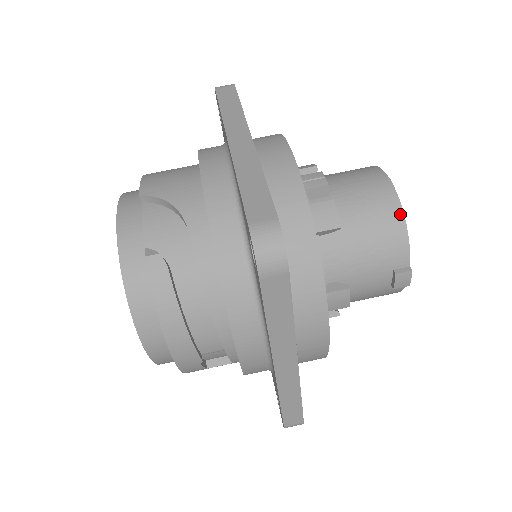
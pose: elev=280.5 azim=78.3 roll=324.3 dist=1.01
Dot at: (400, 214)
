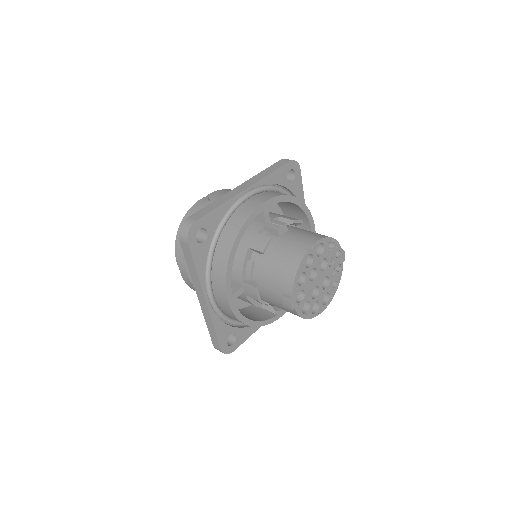
Dot at: (298, 264)
